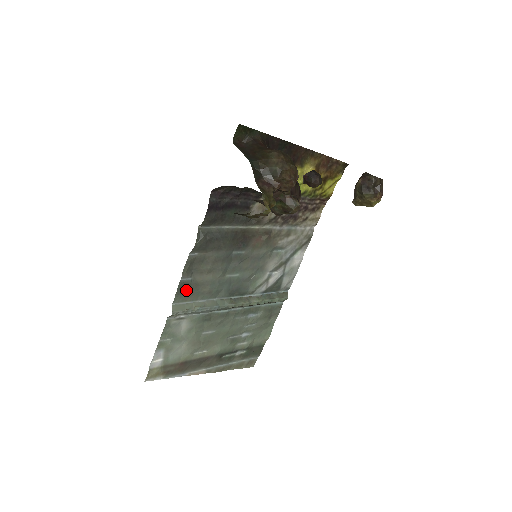
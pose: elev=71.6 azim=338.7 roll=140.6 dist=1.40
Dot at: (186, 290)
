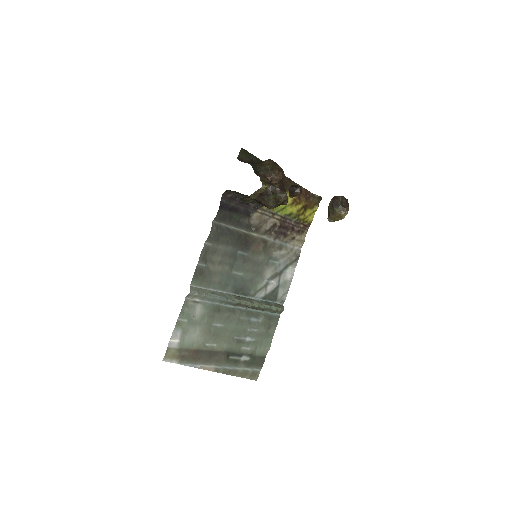
Dot at: (201, 275)
